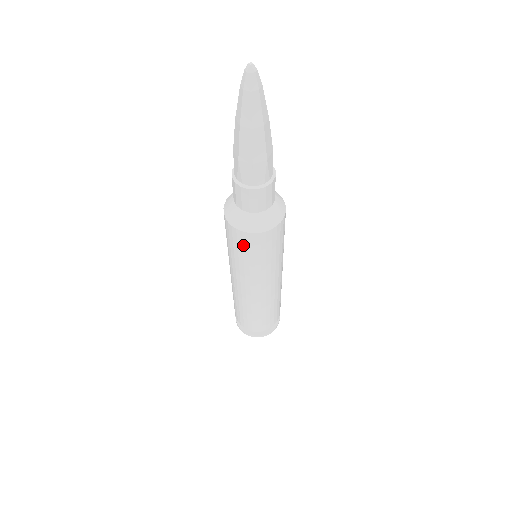
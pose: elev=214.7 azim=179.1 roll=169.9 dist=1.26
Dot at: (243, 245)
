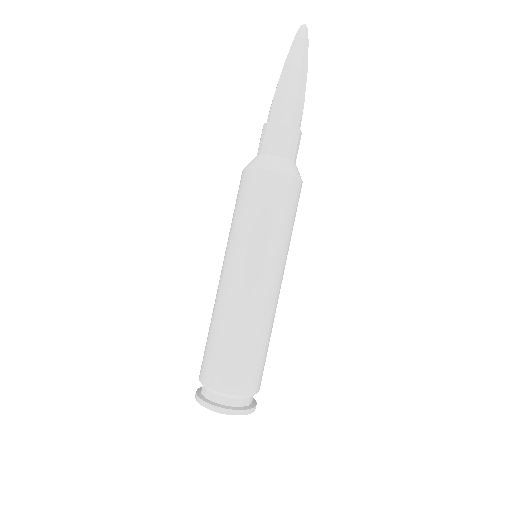
Dot at: (249, 191)
